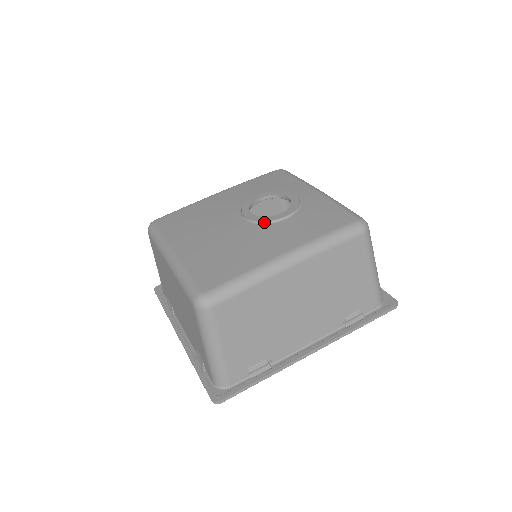
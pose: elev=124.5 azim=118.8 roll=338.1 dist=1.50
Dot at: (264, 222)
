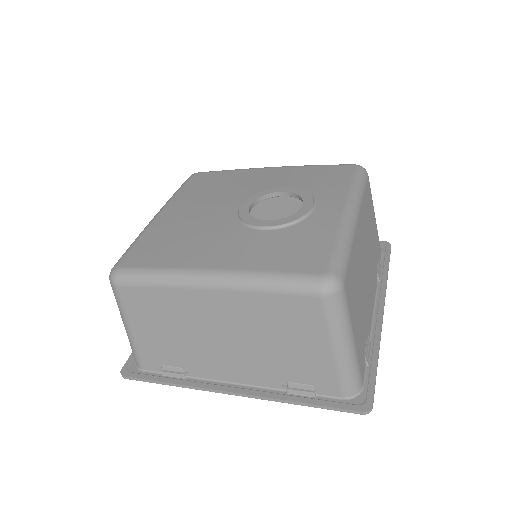
Dot at: (244, 222)
